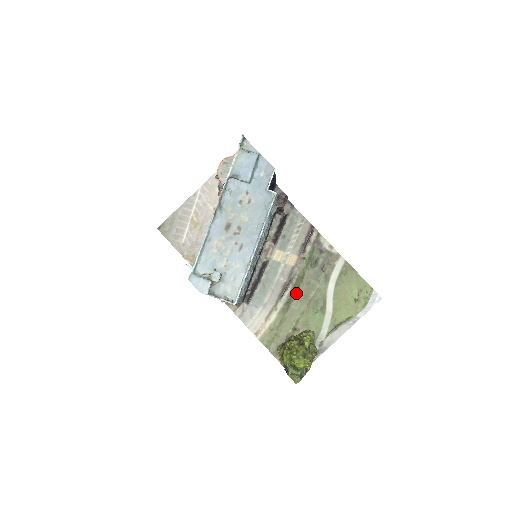
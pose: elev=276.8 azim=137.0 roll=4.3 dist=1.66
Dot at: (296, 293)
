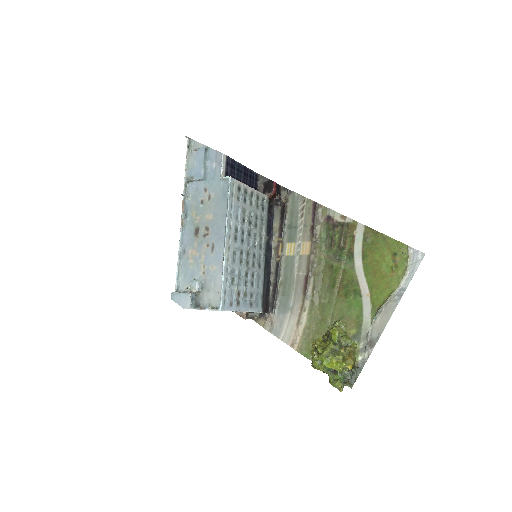
Dot at: (321, 284)
